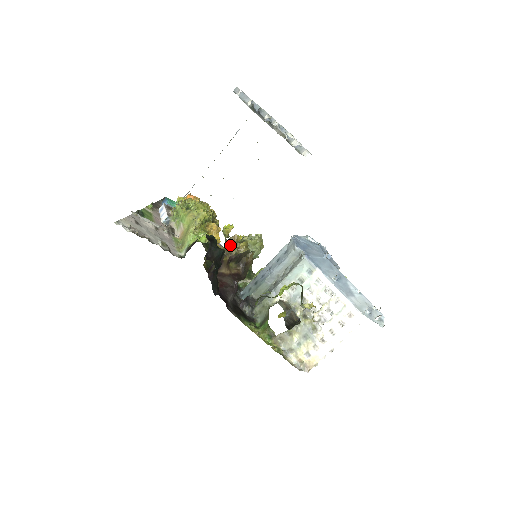
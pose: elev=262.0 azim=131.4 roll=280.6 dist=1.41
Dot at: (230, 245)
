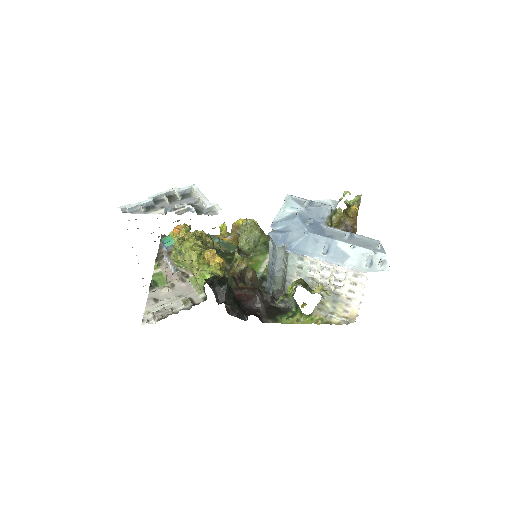
Dot at: (230, 267)
